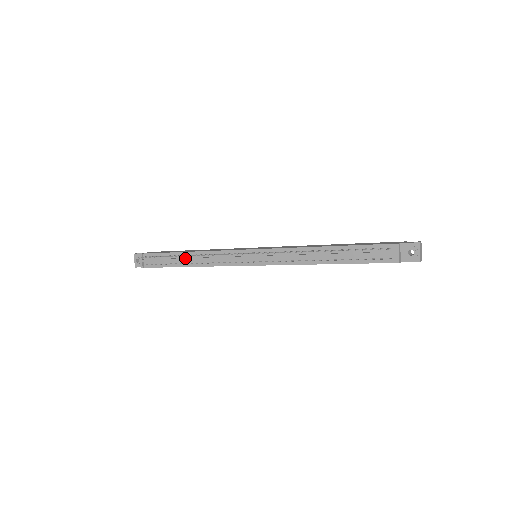
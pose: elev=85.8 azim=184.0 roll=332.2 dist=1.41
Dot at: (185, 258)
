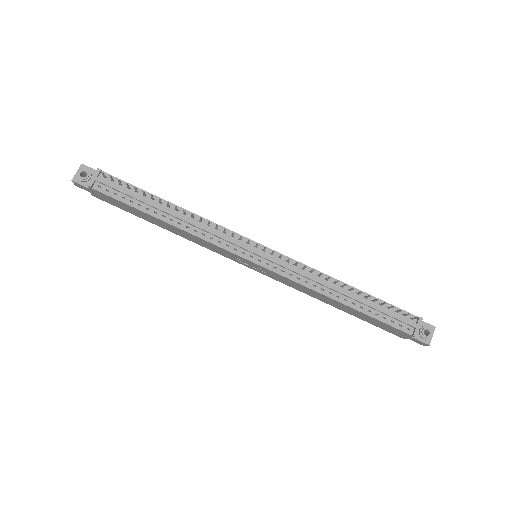
Dot at: (168, 209)
